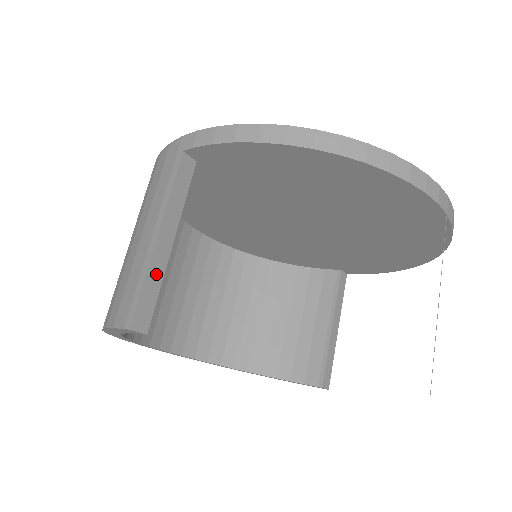
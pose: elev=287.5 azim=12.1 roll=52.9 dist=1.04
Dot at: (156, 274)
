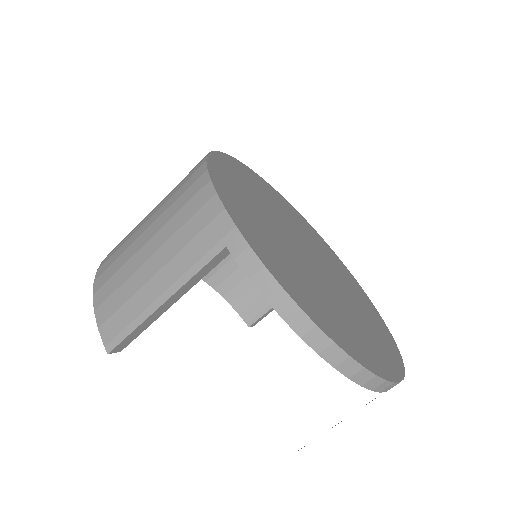
Dot at: (148, 323)
